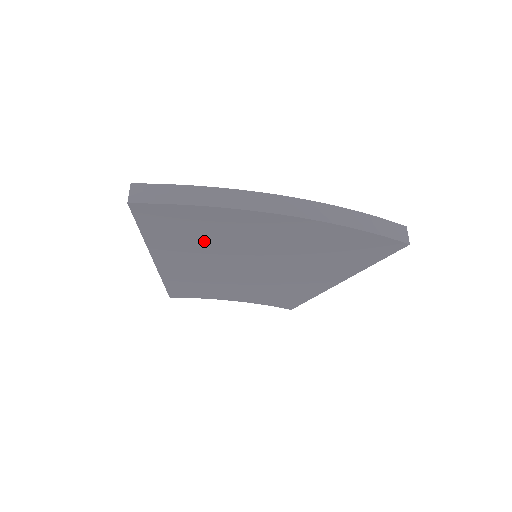
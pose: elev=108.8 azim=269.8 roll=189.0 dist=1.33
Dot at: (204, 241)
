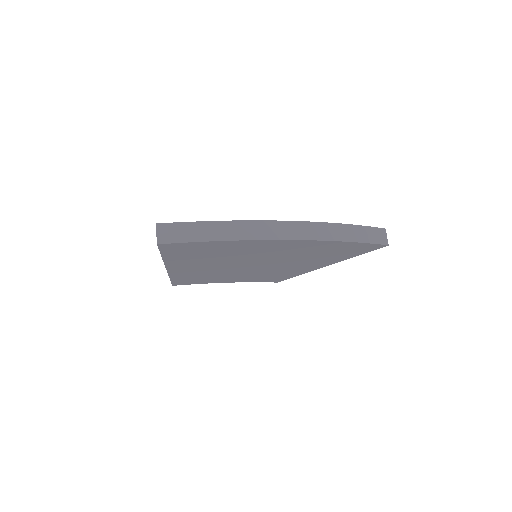
Dot at: (217, 257)
